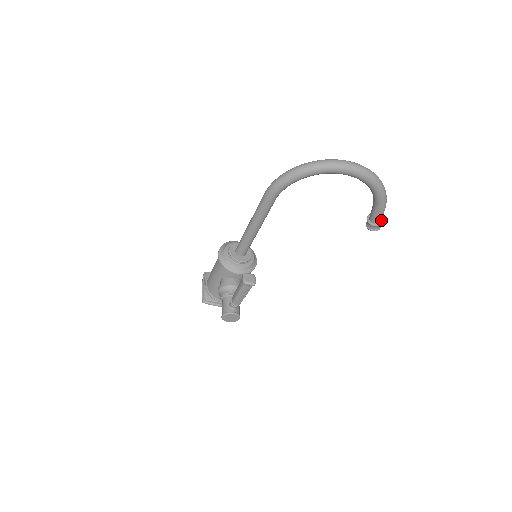
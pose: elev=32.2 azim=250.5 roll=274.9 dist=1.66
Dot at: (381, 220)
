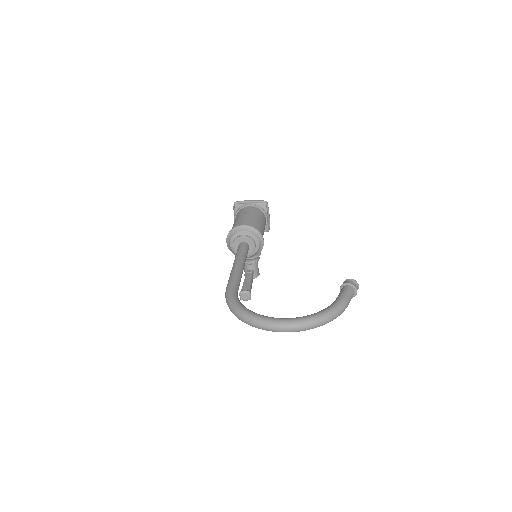
Dot at: (353, 294)
